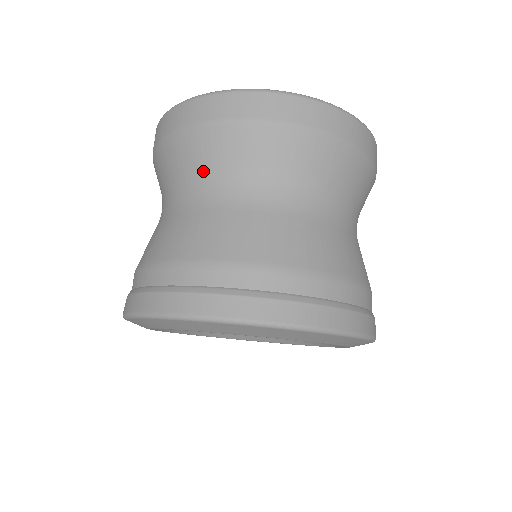
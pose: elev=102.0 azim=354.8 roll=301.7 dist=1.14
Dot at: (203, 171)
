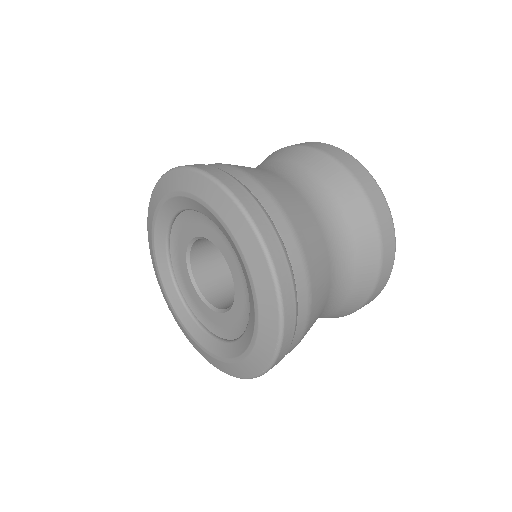
Dot at: occluded
